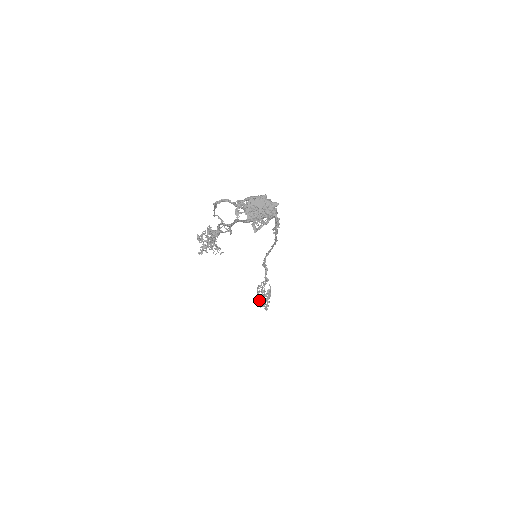
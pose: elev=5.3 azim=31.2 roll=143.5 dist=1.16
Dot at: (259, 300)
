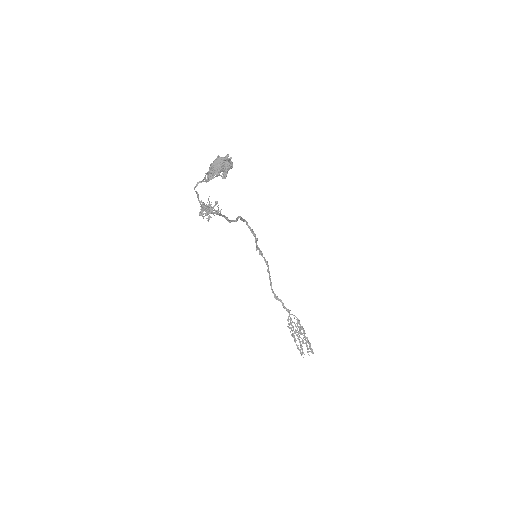
Dot at: occluded
